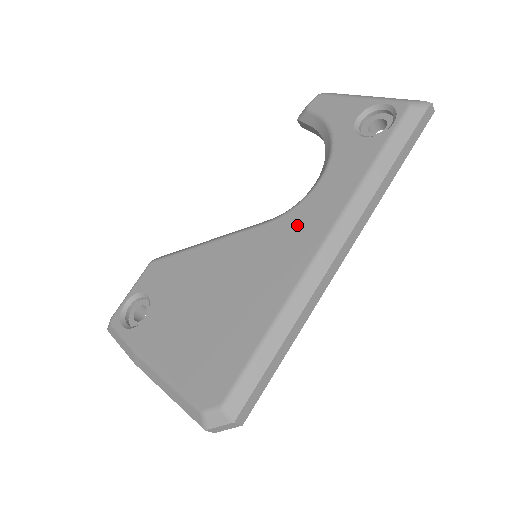
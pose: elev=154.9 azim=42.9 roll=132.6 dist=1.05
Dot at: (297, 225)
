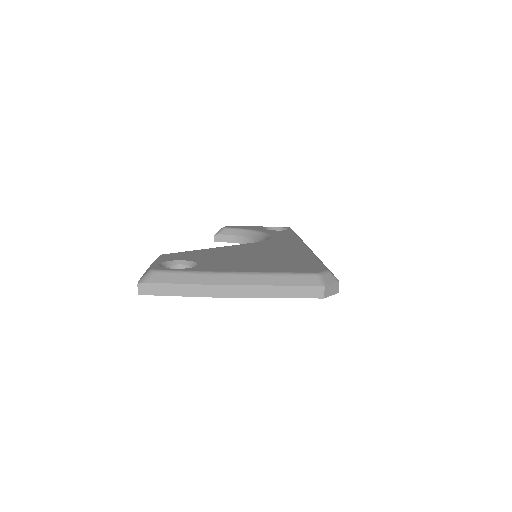
Dot at: (278, 241)
